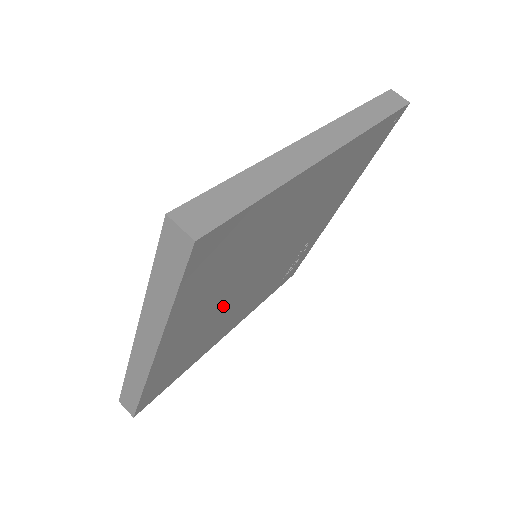
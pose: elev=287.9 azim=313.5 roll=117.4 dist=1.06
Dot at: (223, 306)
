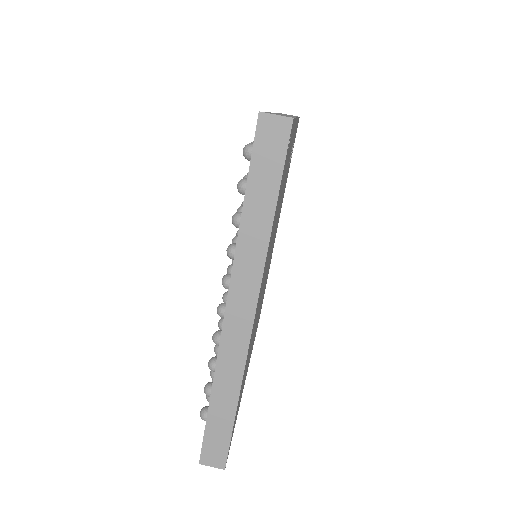
Dot at: occluded
